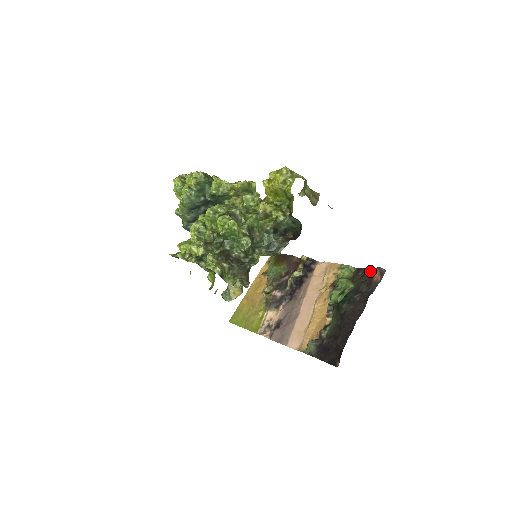
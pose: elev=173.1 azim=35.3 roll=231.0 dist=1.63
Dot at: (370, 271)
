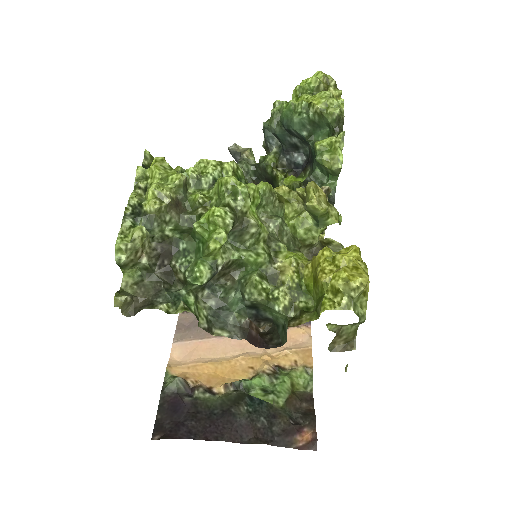
Dot at: (309, 423)
